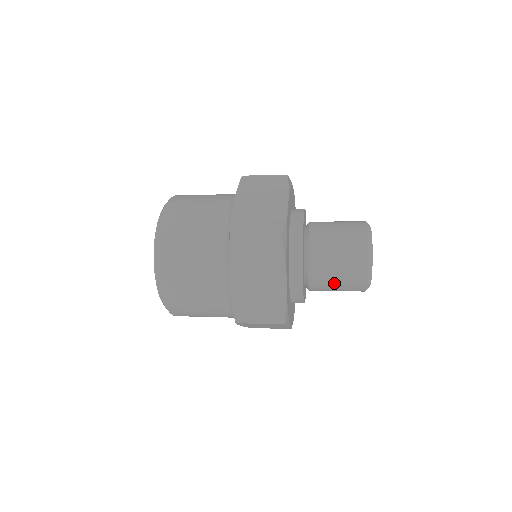
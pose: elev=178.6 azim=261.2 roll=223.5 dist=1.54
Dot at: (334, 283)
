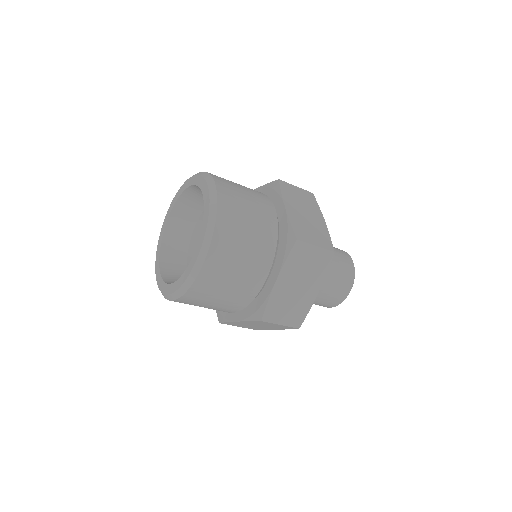
Dot at: (334, 269)
